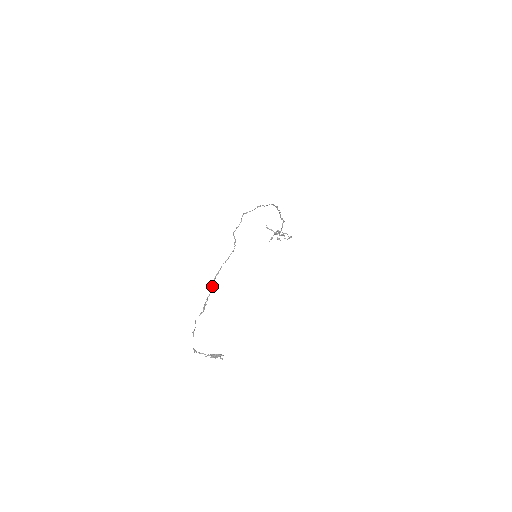
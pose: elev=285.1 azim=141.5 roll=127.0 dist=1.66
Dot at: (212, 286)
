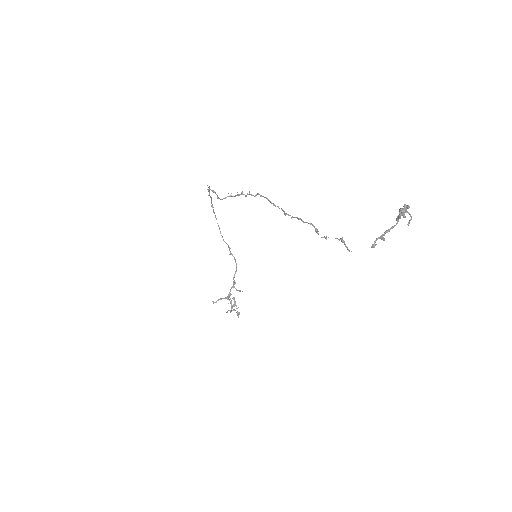
Dot at: occluded
